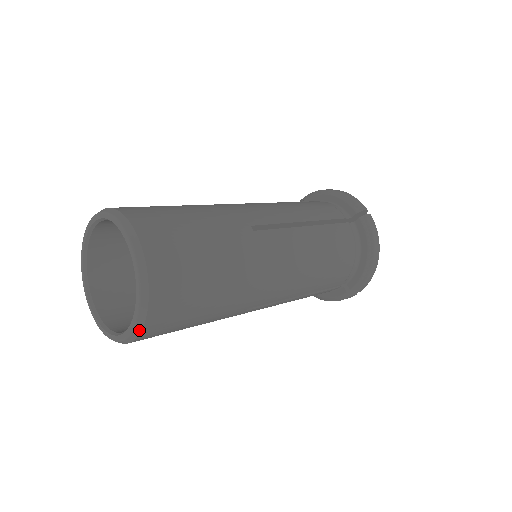
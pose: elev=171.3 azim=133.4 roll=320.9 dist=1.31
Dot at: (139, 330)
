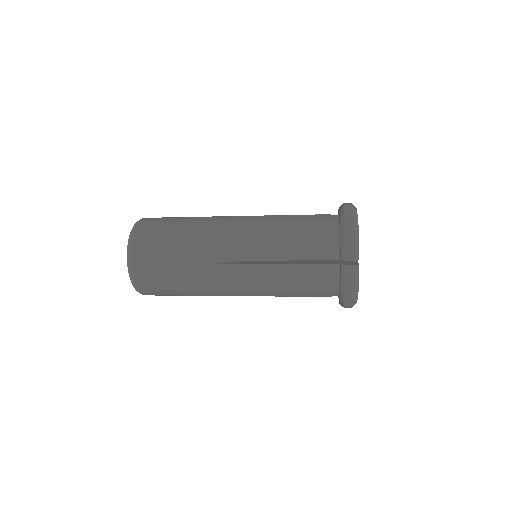
Dot at: occluded
